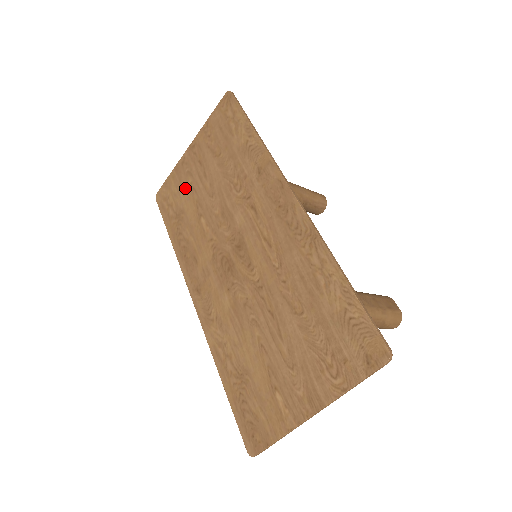
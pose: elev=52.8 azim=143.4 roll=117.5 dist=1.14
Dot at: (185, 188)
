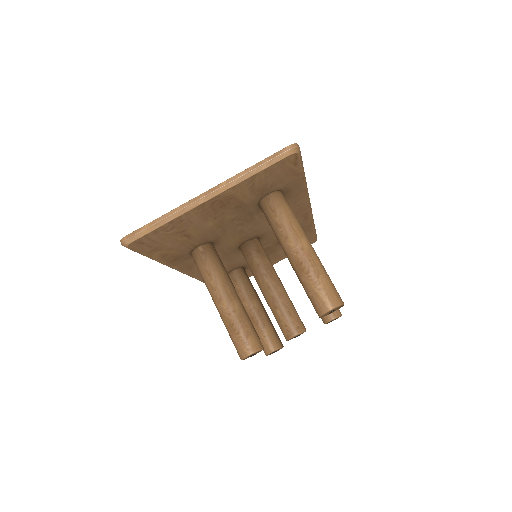
Dot at: occluded
